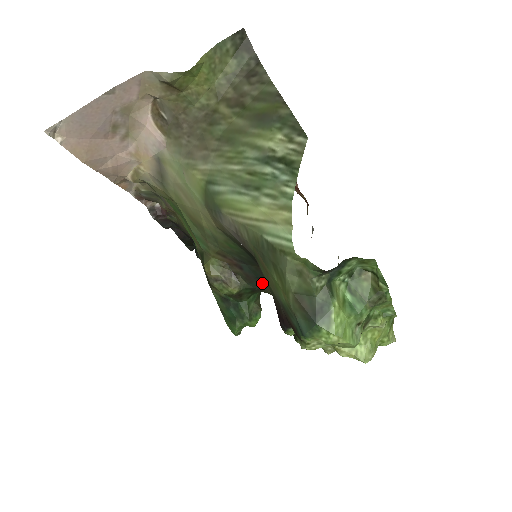
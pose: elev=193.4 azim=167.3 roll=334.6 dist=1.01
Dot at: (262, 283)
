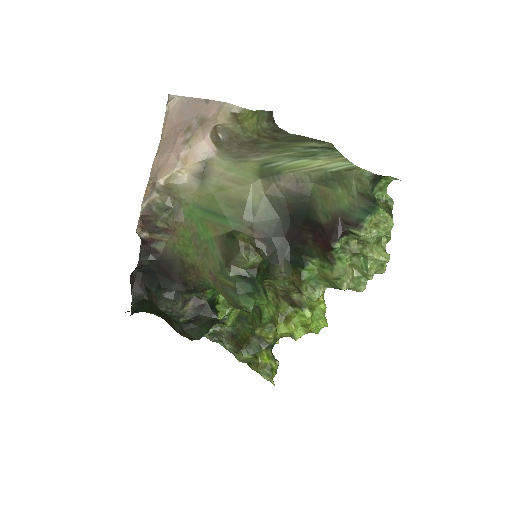
Dot at: (279, 256)
